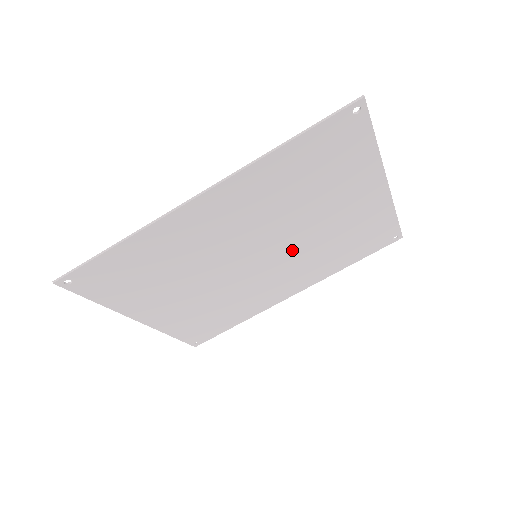
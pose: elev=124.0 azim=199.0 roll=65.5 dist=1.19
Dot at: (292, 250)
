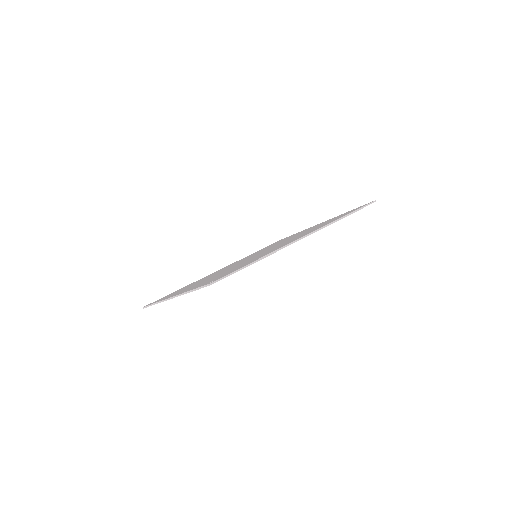
Dot at: occluded
